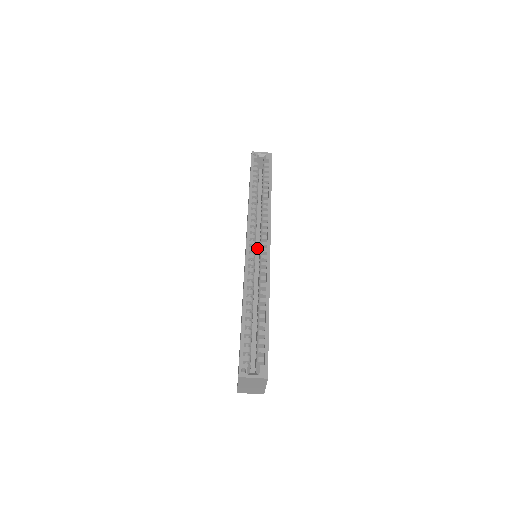
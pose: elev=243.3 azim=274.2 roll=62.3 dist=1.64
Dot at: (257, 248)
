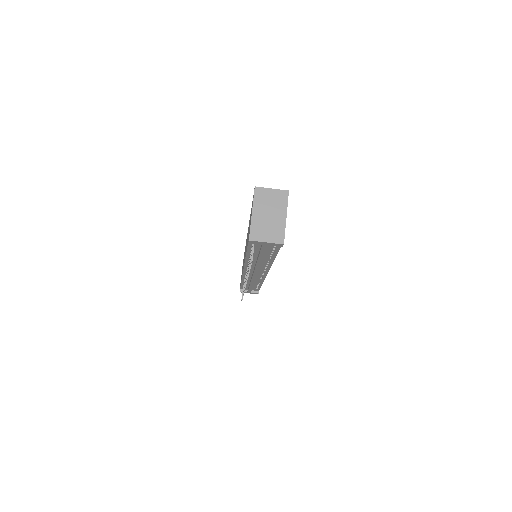
Dot at: occluded
